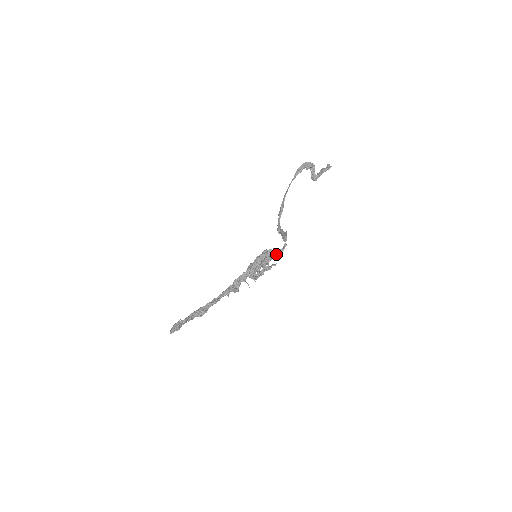
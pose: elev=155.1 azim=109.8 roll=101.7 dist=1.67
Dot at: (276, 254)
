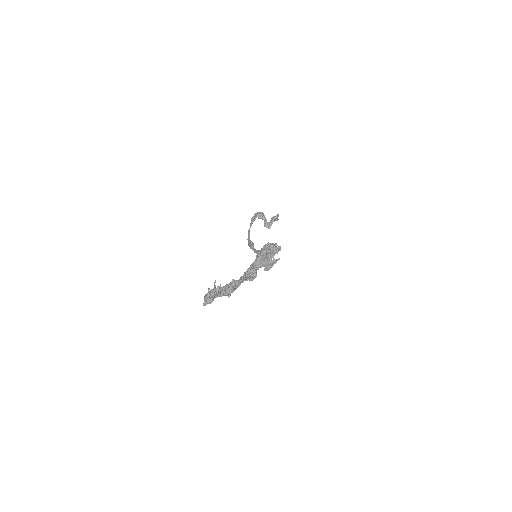
Dot at: (277, 248)
